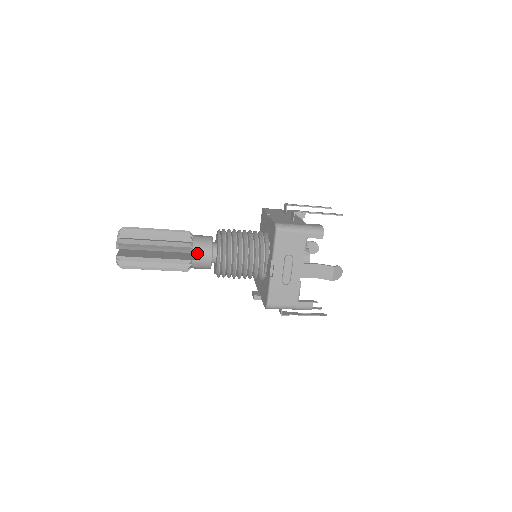
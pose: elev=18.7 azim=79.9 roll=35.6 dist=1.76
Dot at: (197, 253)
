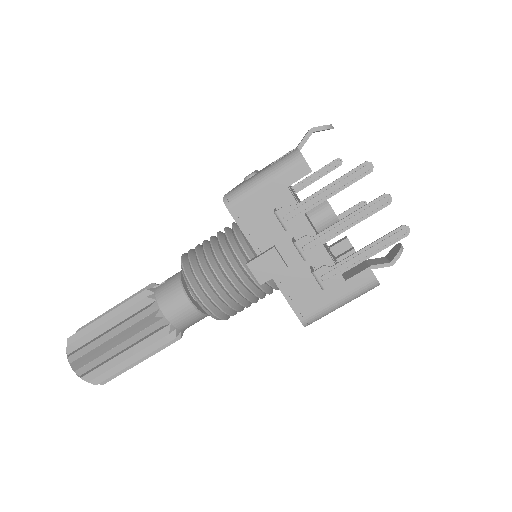
Dot at: occluded
